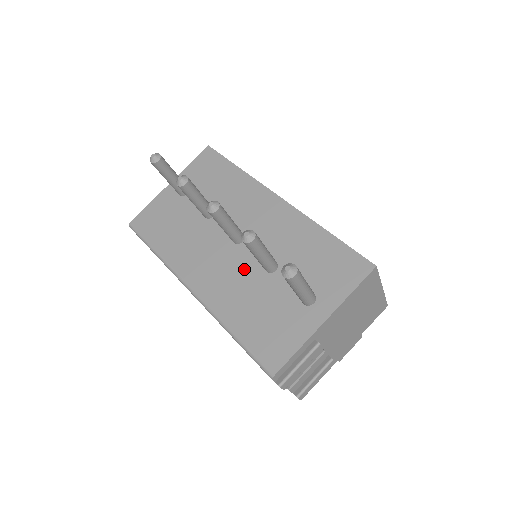
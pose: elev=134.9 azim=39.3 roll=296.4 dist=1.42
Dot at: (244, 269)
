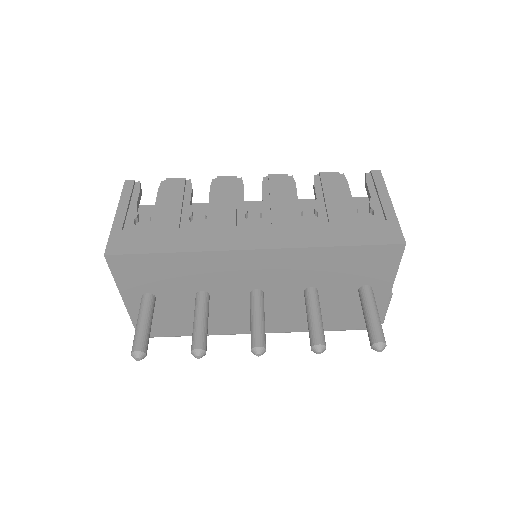
Dot at: (289, 305)
